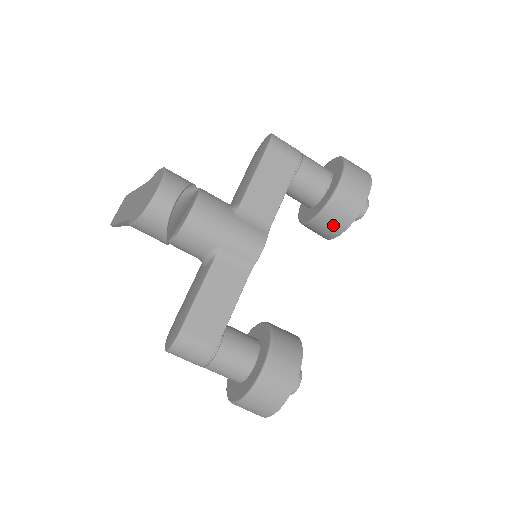
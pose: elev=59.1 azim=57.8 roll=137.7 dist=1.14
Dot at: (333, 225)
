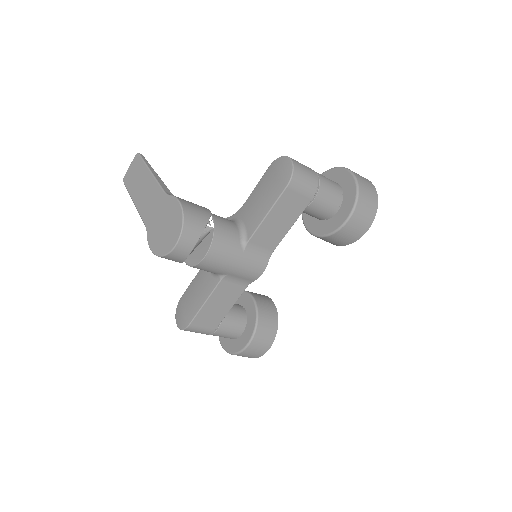
Dot at: (329, 242)
